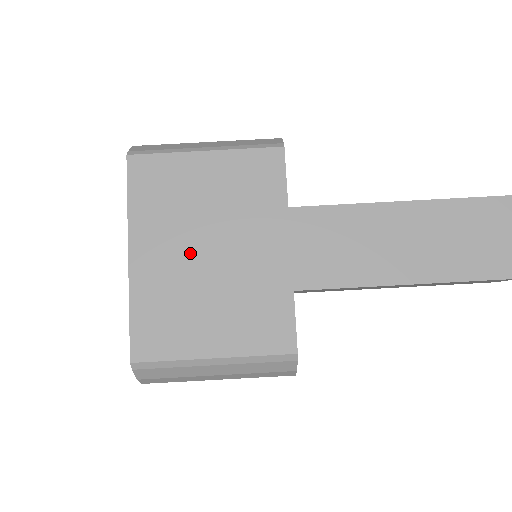
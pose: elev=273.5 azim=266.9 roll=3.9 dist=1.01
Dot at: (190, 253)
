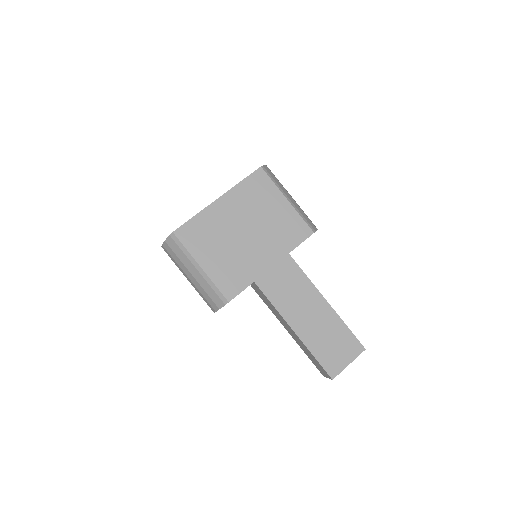
Dot at: (239, 224)
